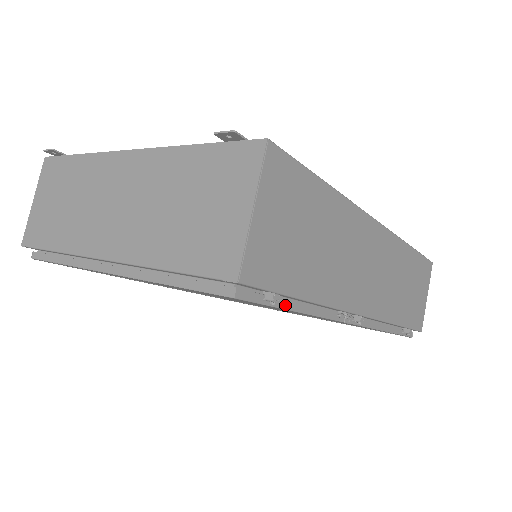
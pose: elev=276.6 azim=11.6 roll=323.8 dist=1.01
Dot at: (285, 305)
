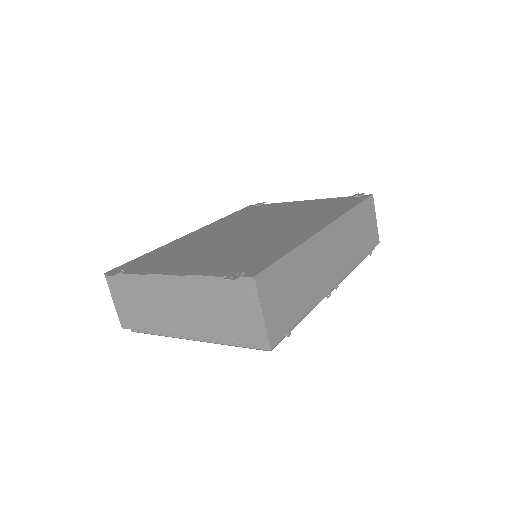
Dot at: occluded
